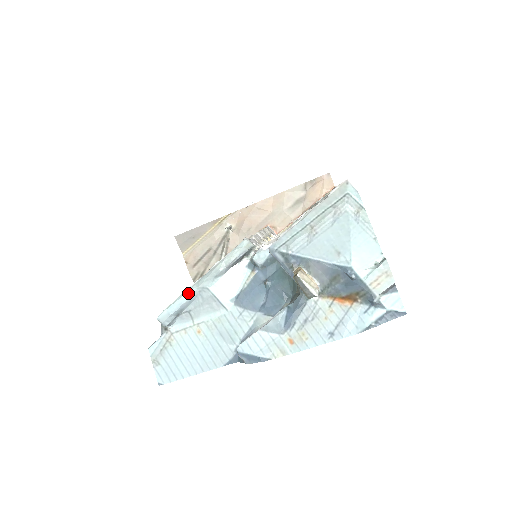
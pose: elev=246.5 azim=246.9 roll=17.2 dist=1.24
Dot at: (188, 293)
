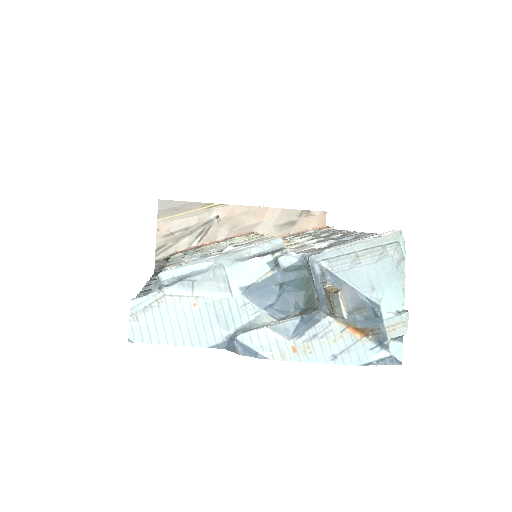
Dot at: (203, 263)
